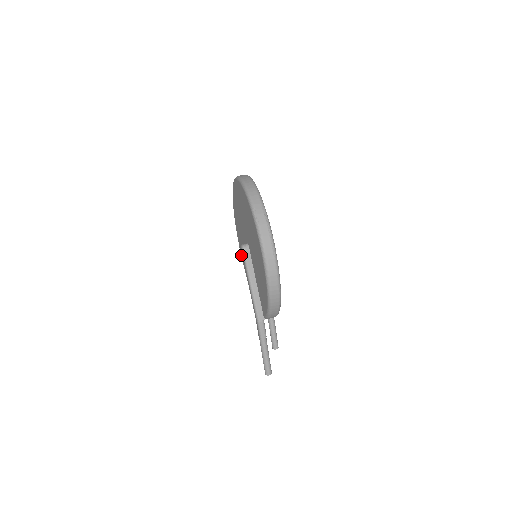
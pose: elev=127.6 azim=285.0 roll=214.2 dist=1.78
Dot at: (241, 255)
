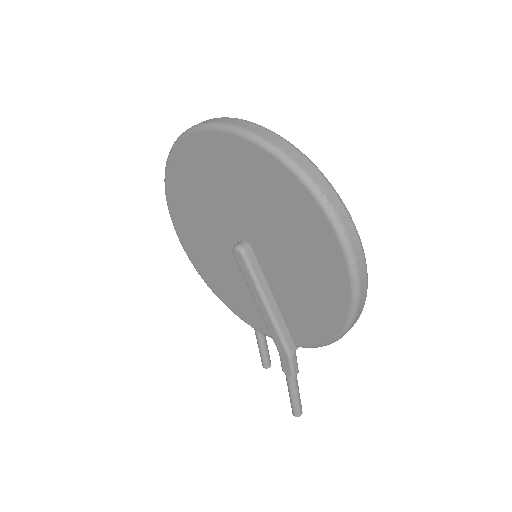
Dot at: (188, 254)
